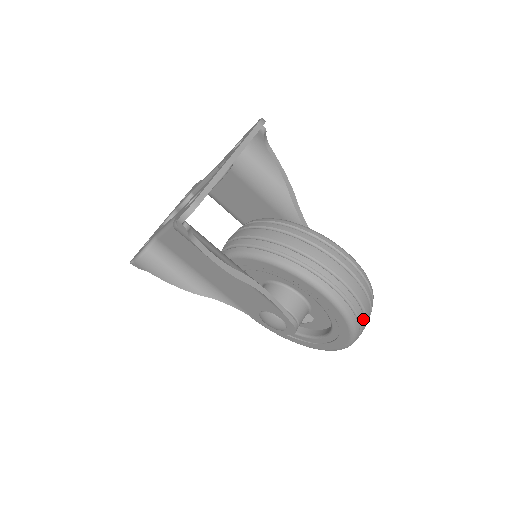
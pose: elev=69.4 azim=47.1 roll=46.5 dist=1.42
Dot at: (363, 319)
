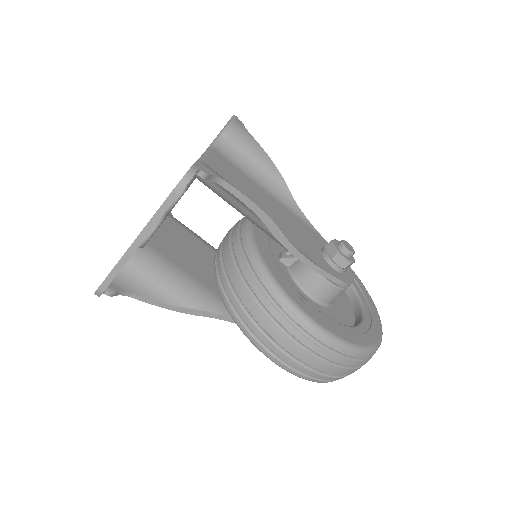
Dot at: (337, 378)
